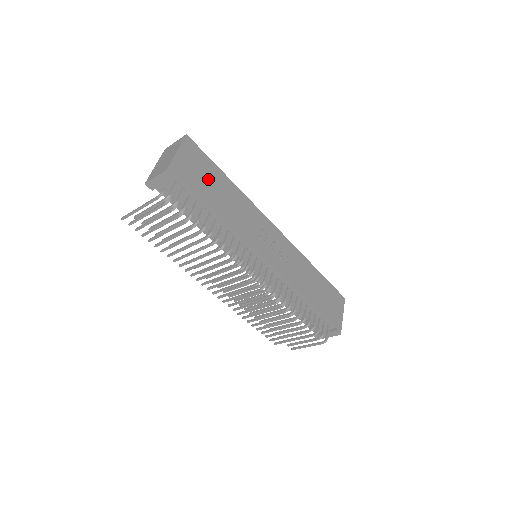
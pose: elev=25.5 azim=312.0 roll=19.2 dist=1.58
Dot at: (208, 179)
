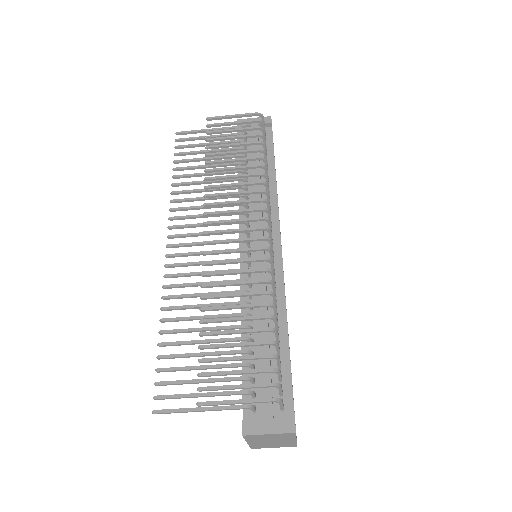
Dot at: occluded
